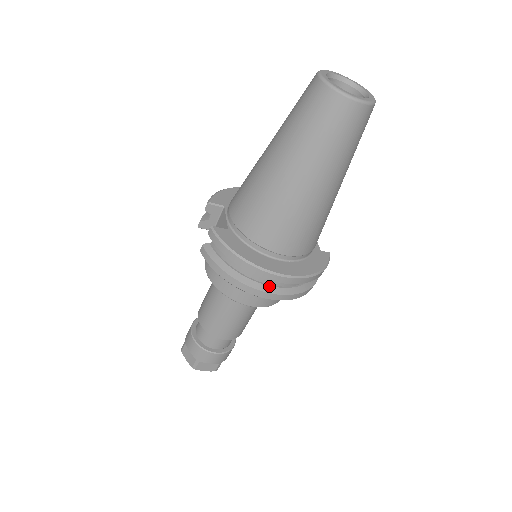
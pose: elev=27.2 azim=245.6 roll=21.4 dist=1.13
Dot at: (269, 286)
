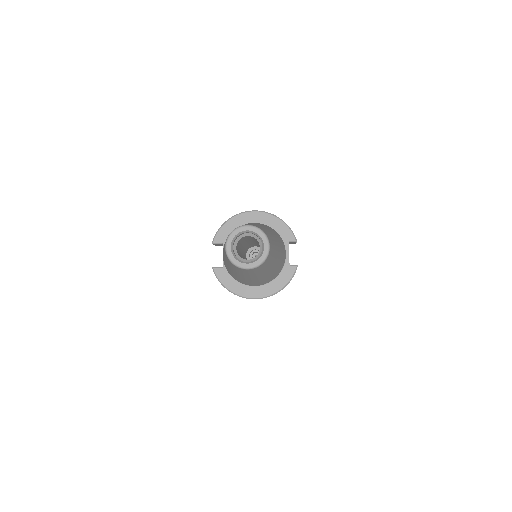
Dot at: occluded
